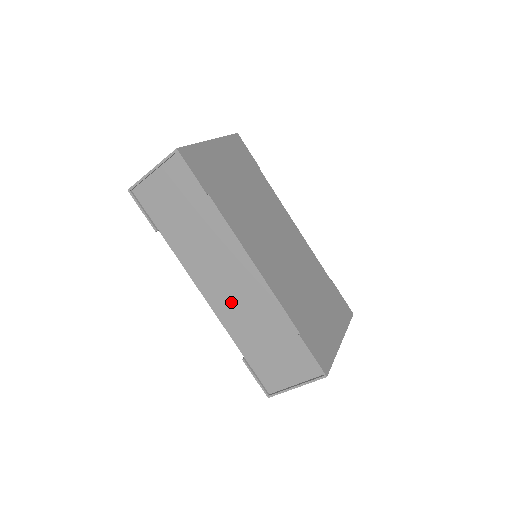
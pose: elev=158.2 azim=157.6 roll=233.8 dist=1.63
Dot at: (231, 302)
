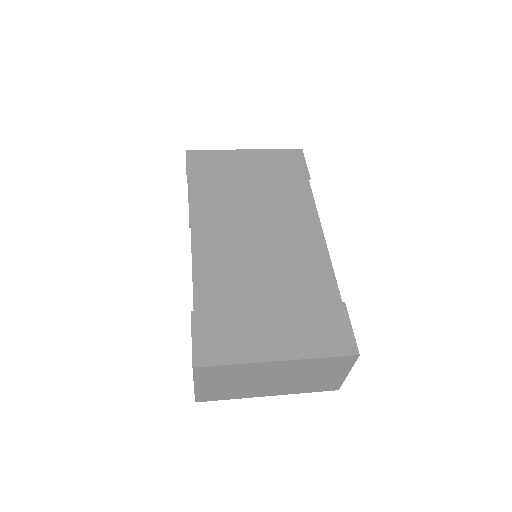
Dot at: occluded
